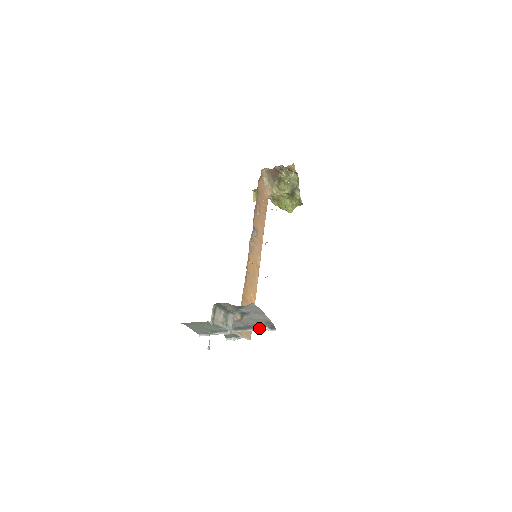
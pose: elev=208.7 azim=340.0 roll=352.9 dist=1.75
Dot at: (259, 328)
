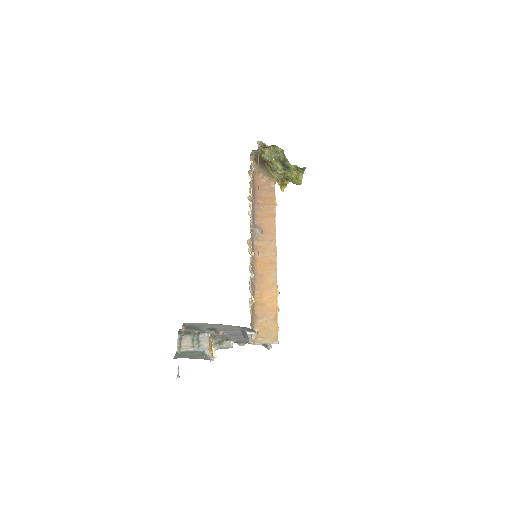
Dot at: (246, 335)
